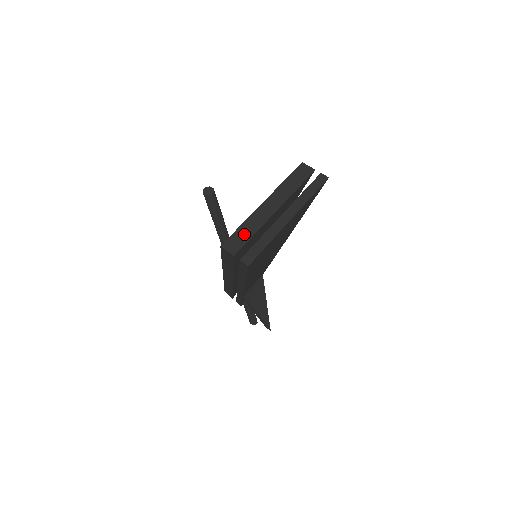
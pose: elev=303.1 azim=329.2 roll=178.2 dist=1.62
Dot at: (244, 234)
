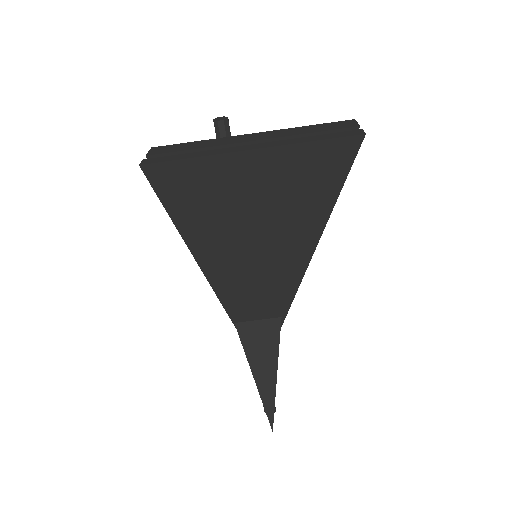
Dot at: (186, 146)
